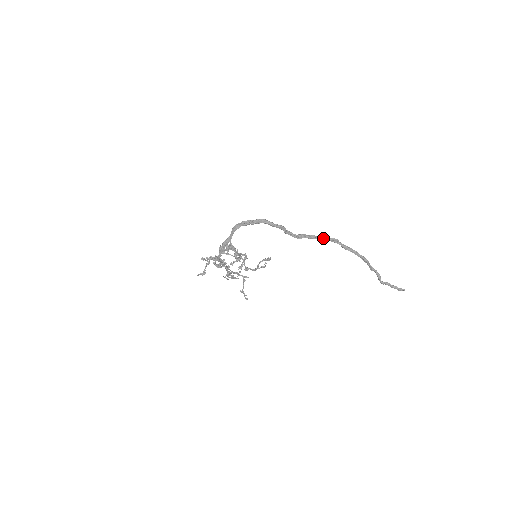
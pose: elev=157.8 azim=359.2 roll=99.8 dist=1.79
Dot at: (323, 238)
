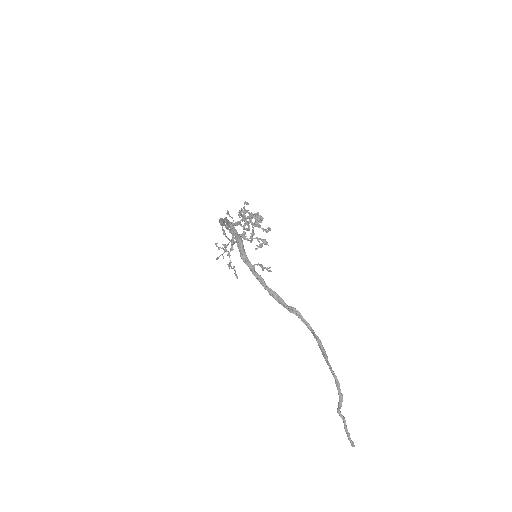
Dot at: (300, 317)
